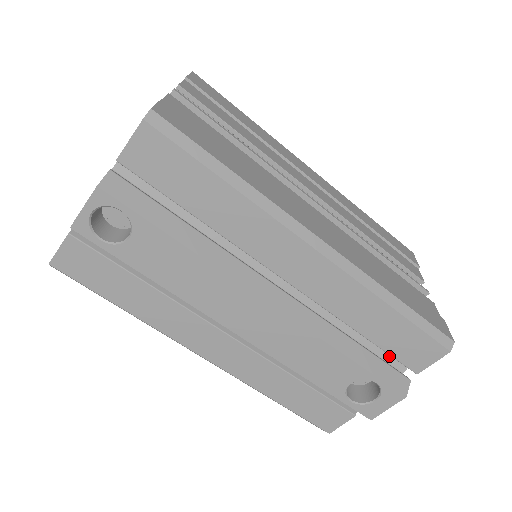
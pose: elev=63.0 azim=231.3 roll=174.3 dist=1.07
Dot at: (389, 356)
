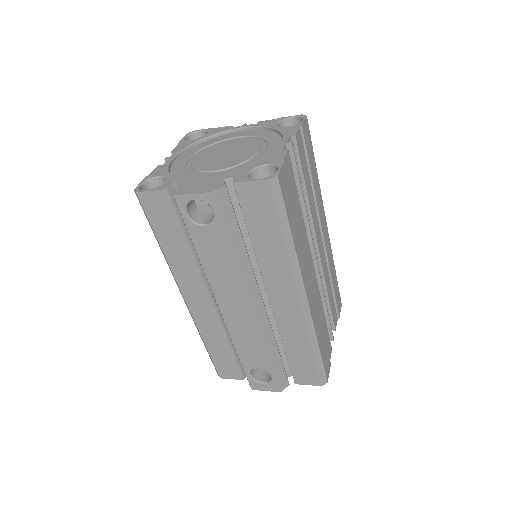
Dot at: (288, 365)
